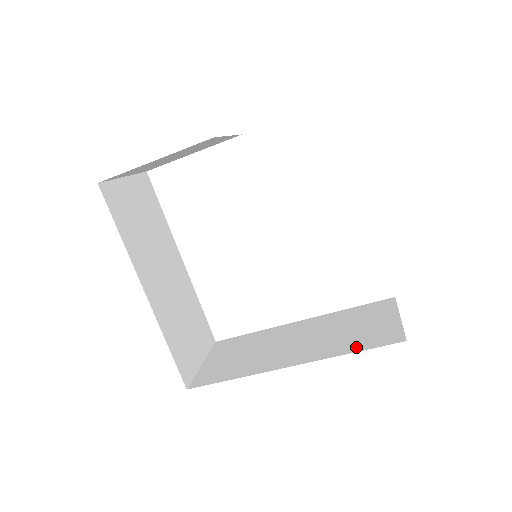
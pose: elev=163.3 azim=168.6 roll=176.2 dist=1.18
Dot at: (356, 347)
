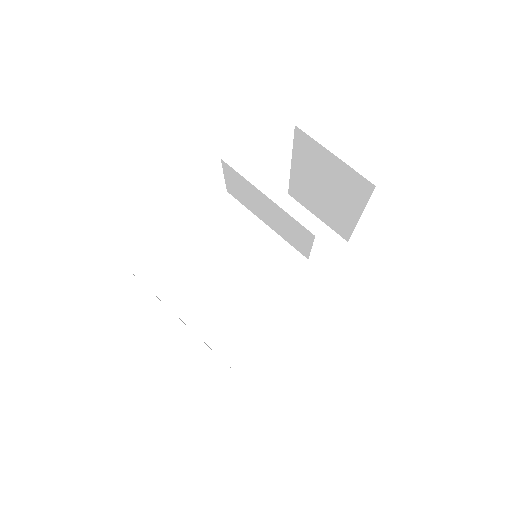
Dot at: (321, 262)
